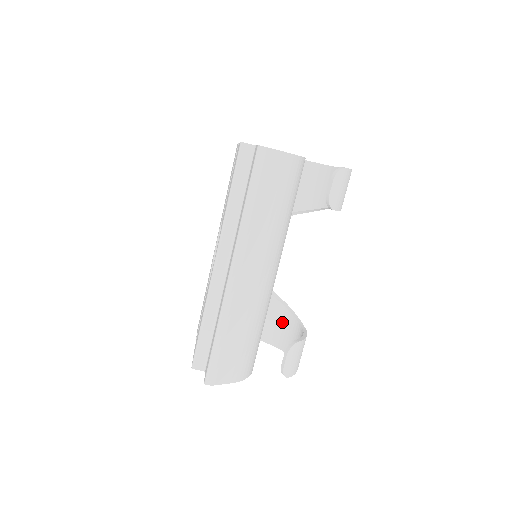
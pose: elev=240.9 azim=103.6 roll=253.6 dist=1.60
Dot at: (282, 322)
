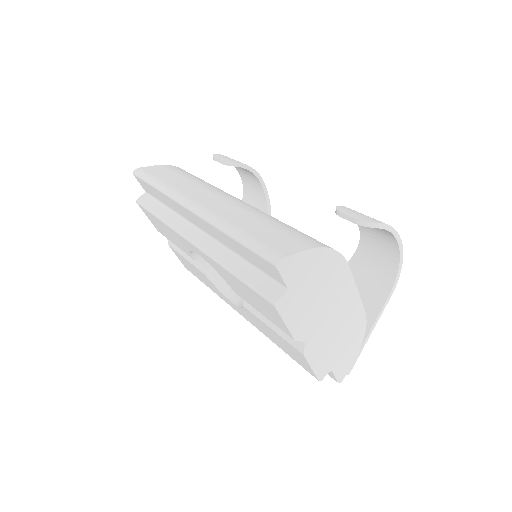
Dot at: (362, 272)
